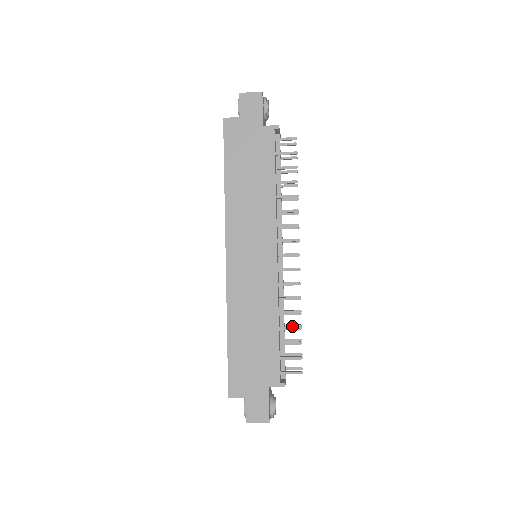
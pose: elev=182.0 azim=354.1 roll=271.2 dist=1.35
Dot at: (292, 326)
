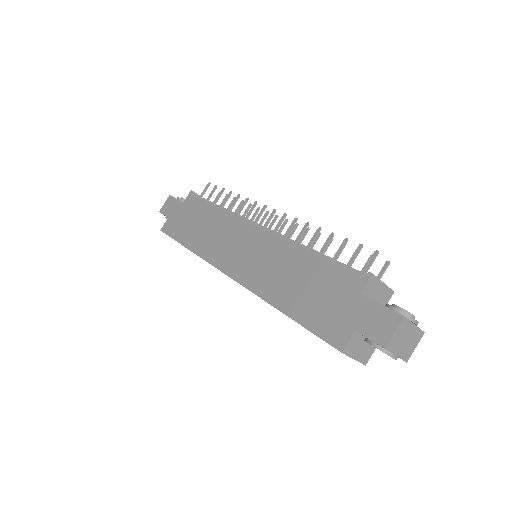
Dot at: occluded
